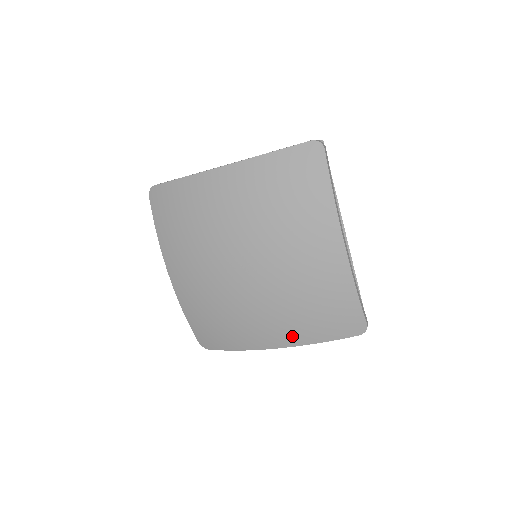
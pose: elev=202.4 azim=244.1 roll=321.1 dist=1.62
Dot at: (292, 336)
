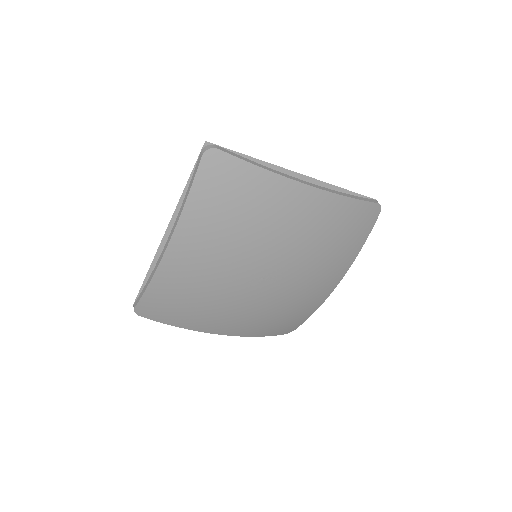
Dot at: (246, 331)
